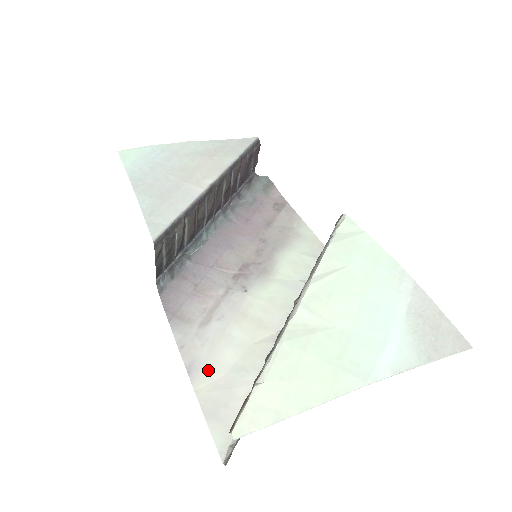
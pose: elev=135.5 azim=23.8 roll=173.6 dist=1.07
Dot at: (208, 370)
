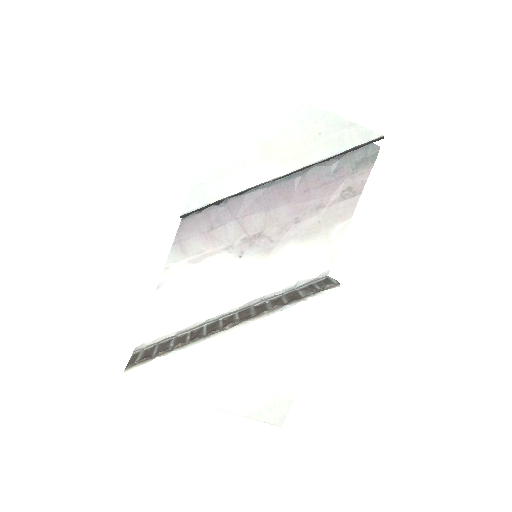
Dot at: (169, 295)
